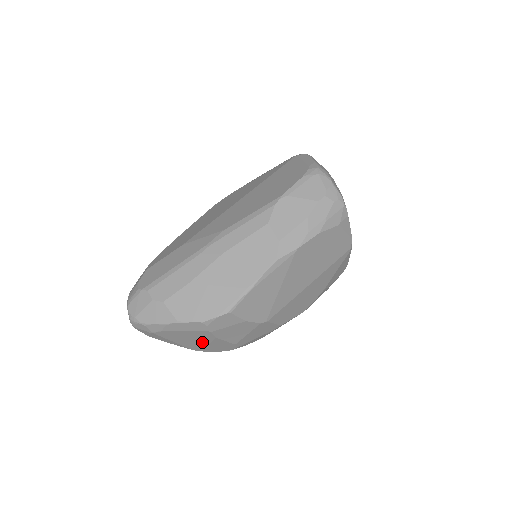
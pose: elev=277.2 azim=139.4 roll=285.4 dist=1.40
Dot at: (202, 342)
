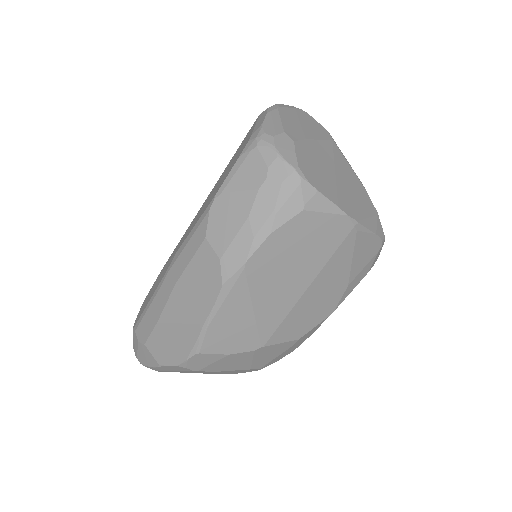
Dot at: occluded
